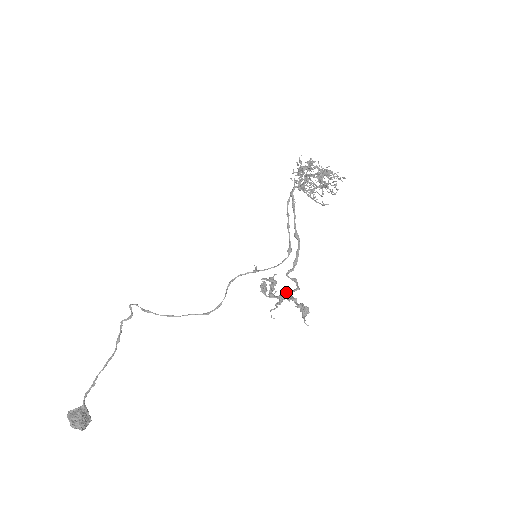
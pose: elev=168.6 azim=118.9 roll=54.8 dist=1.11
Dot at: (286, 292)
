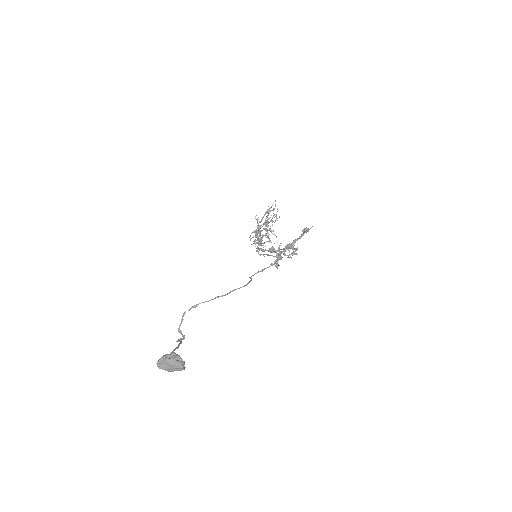
Dot at: occluded
